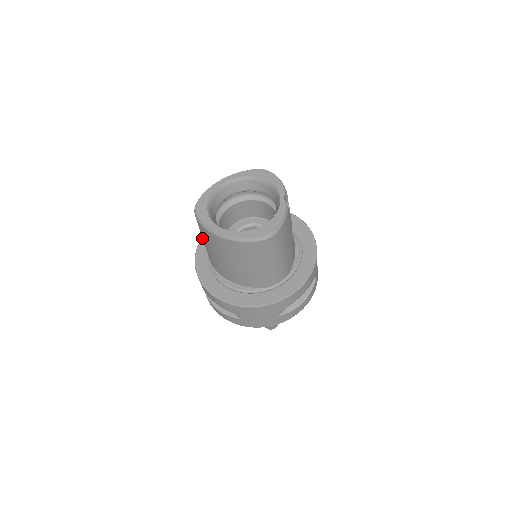
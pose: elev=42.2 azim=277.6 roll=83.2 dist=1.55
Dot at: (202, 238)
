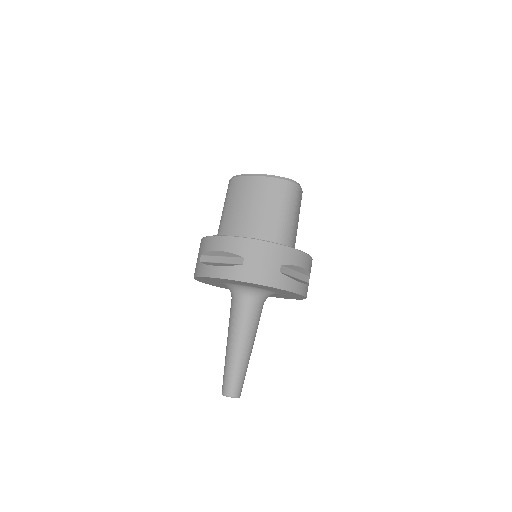
Dot at: occluded
